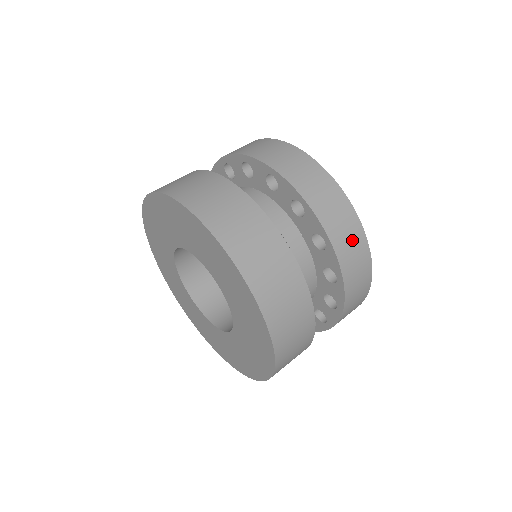
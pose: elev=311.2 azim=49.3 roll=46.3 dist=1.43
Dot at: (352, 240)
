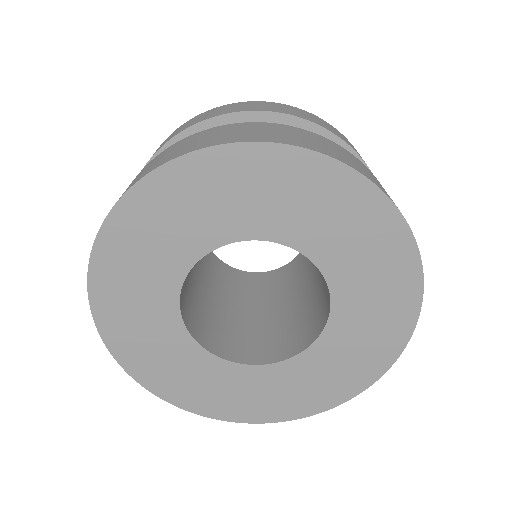
Dot at: occluded
